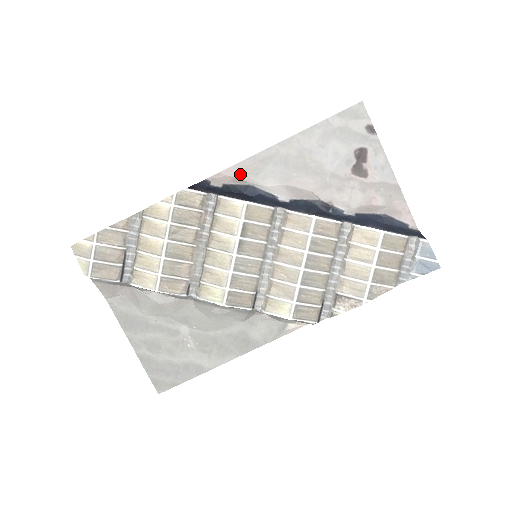
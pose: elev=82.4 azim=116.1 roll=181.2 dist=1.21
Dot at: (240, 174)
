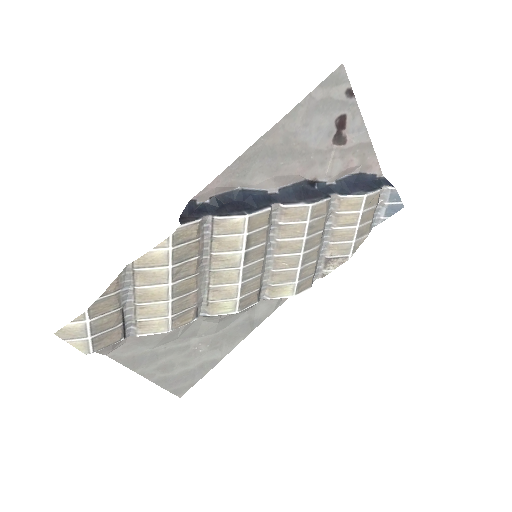
Dot at: (227, 181)
